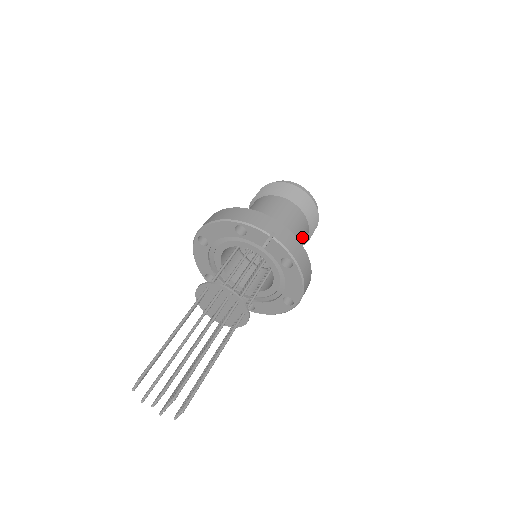
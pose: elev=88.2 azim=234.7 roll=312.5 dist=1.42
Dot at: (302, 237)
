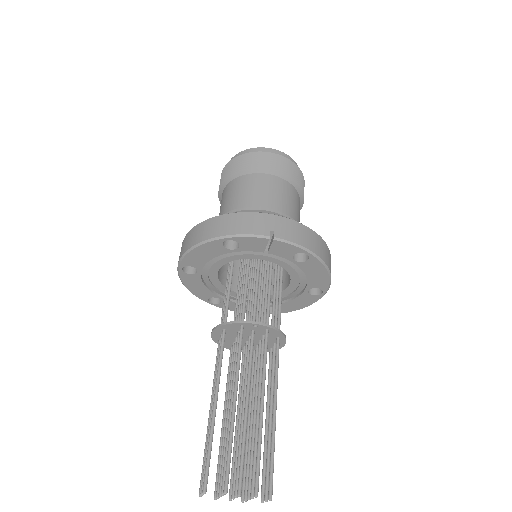
Dot at: (297, 209)
